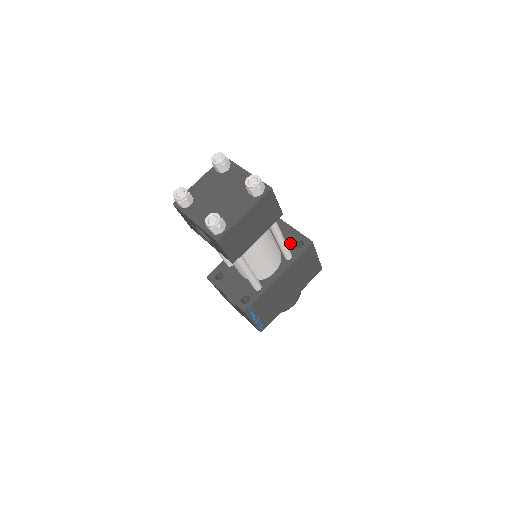
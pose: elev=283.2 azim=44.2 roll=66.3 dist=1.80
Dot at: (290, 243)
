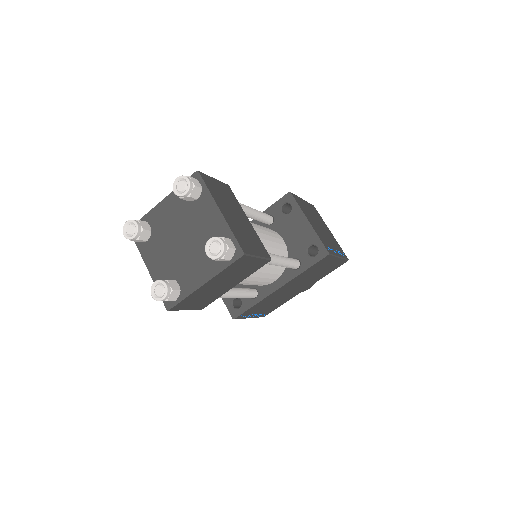
Dot at: (301, 246)
